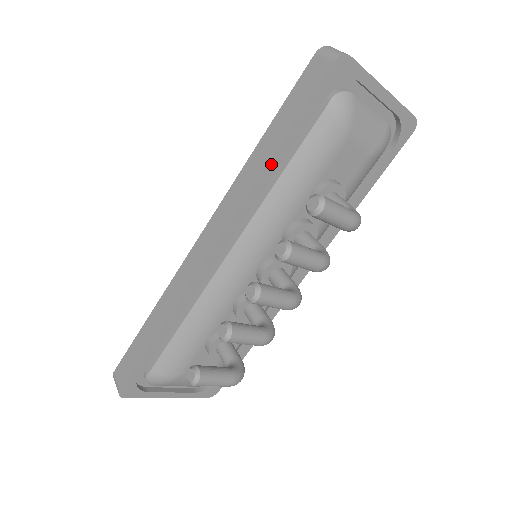
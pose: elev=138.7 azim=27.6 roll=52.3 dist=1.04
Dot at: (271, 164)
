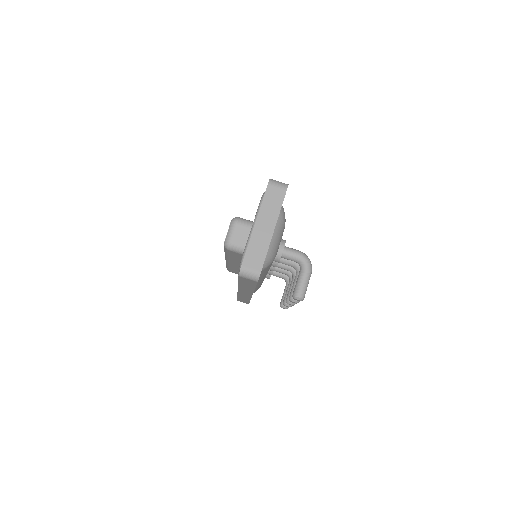
Dot at: occluded
